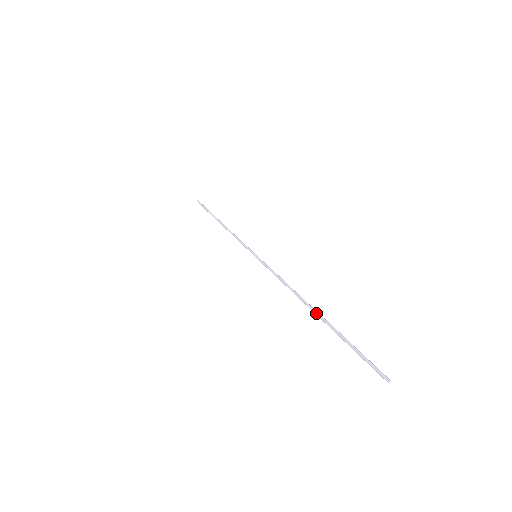
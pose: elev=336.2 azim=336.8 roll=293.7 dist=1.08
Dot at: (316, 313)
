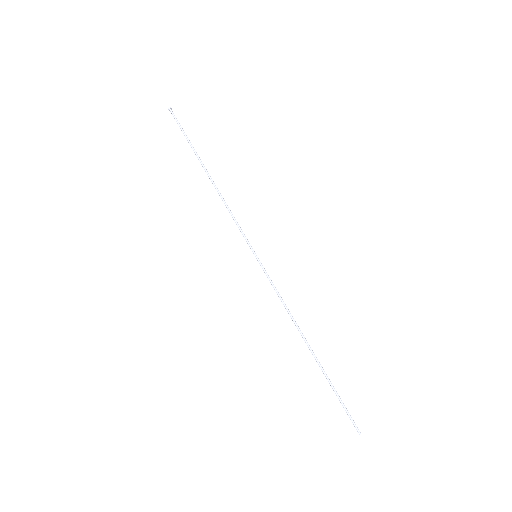
Dot at: occluded
